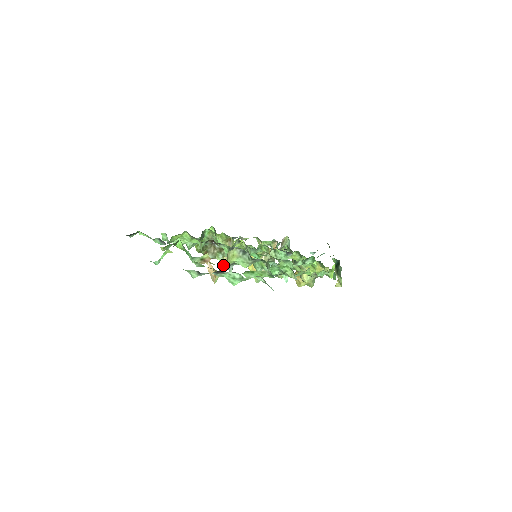
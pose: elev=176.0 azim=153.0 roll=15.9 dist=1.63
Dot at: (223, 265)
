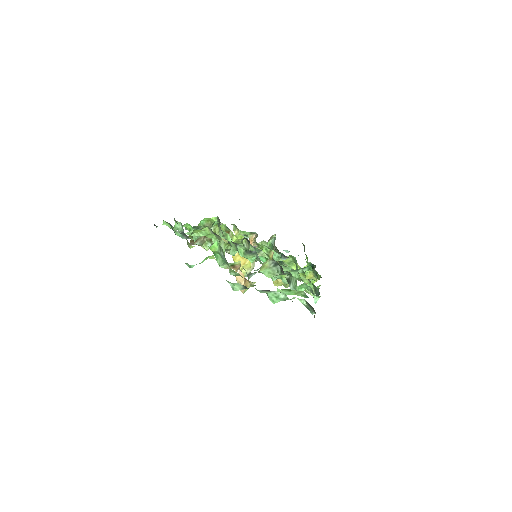
Dot at: (250, 273)
